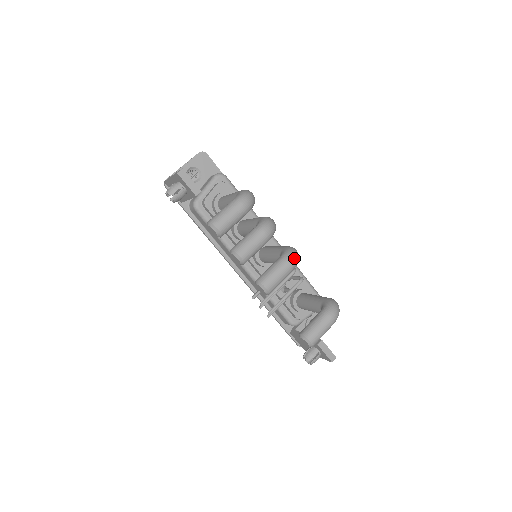
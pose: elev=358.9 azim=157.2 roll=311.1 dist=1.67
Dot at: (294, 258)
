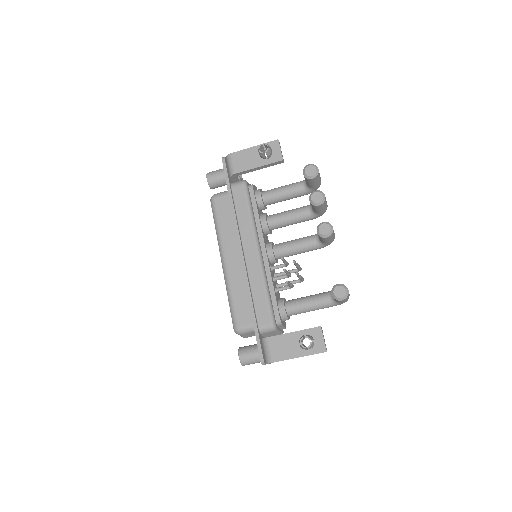
Dot at: occluded
